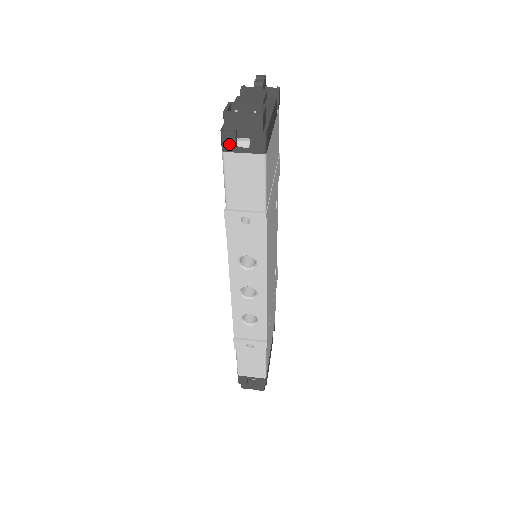
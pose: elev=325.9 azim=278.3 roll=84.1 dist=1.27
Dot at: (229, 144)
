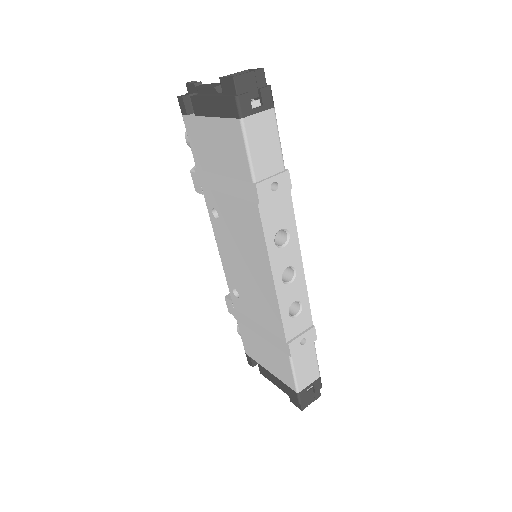
Dot at: (245, 108)
